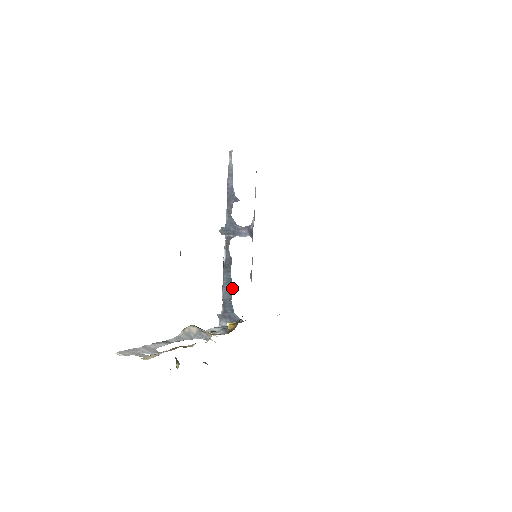
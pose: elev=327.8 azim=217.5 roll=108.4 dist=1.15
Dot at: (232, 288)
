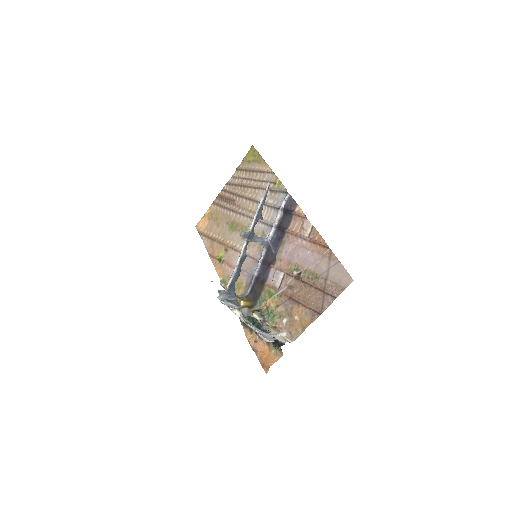
Dot at: (239, 275)
